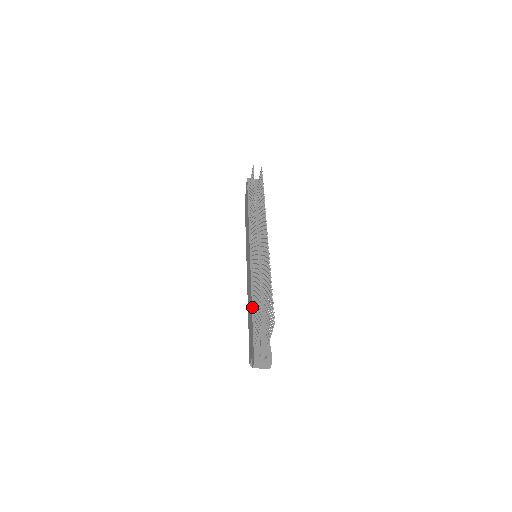
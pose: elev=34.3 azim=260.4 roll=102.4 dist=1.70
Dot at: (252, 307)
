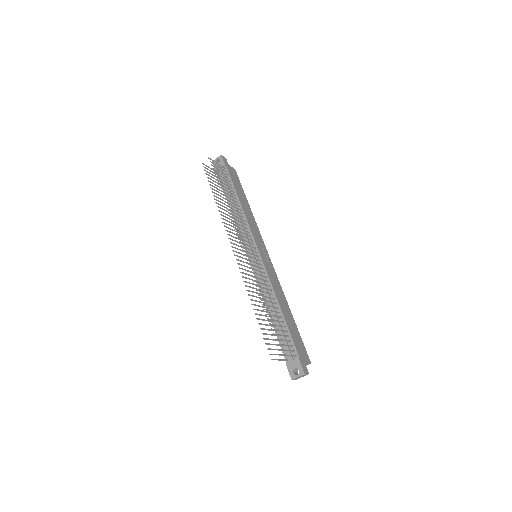
Dot at: occluded
